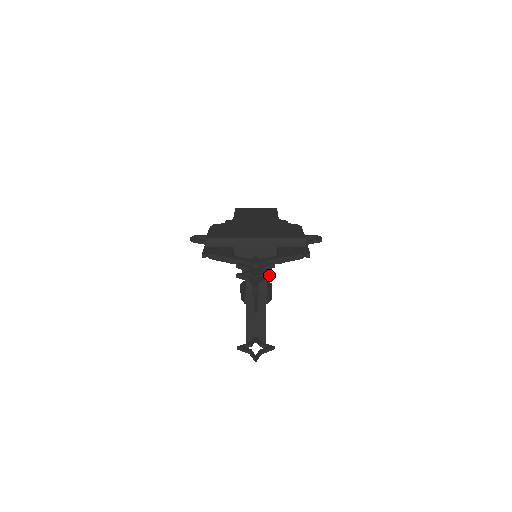
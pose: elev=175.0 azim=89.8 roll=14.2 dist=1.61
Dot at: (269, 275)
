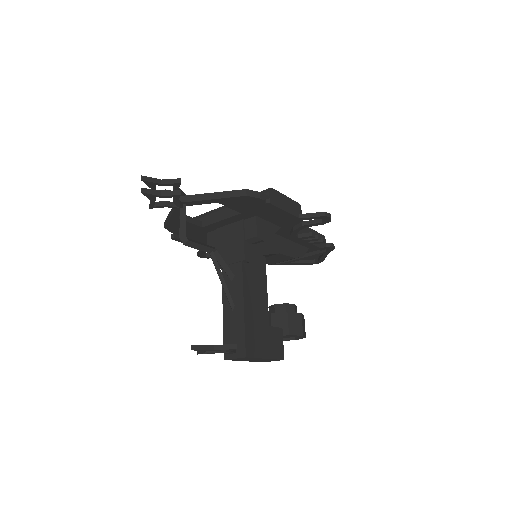
Dot at: (173, 191)
